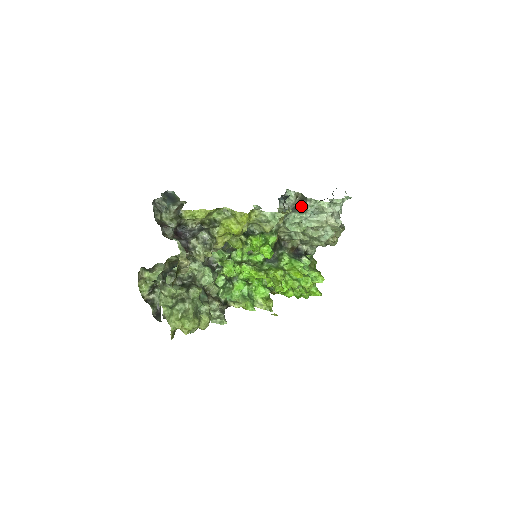
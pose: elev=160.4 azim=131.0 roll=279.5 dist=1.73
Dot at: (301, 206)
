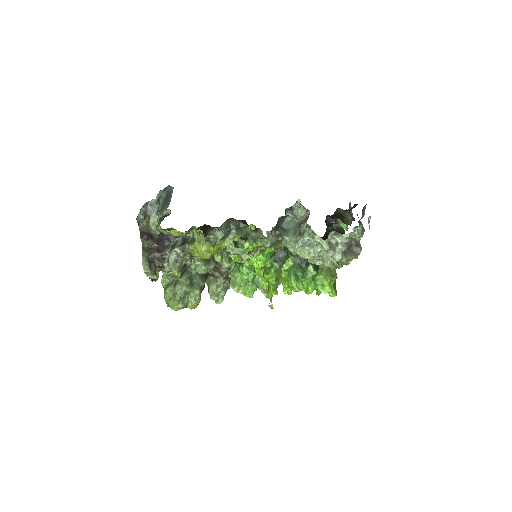
Dot at: (302, 228)
